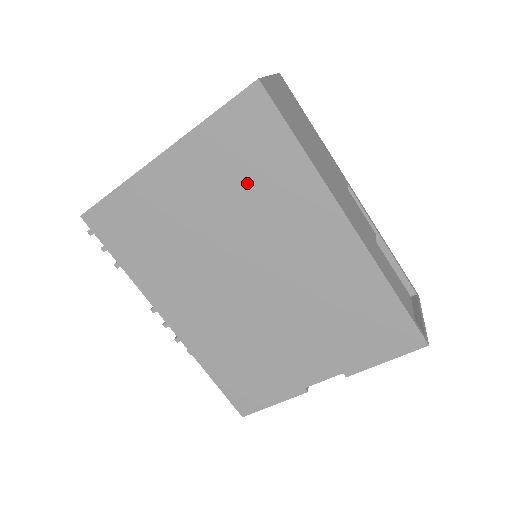
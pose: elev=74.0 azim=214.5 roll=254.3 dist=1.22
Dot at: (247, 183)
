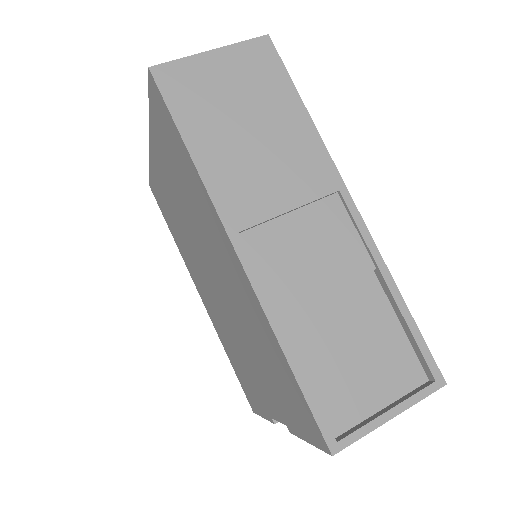
Dot at: (181, 181)
